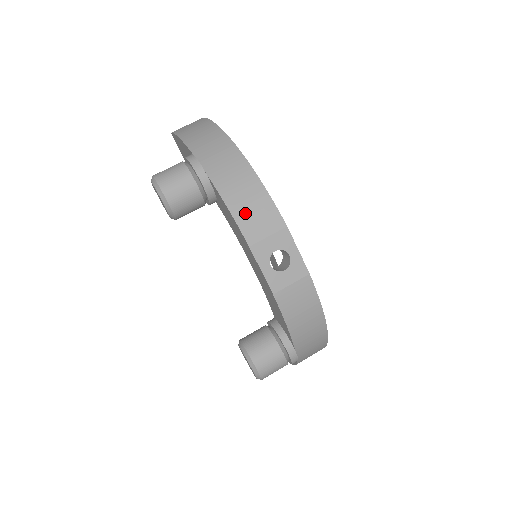
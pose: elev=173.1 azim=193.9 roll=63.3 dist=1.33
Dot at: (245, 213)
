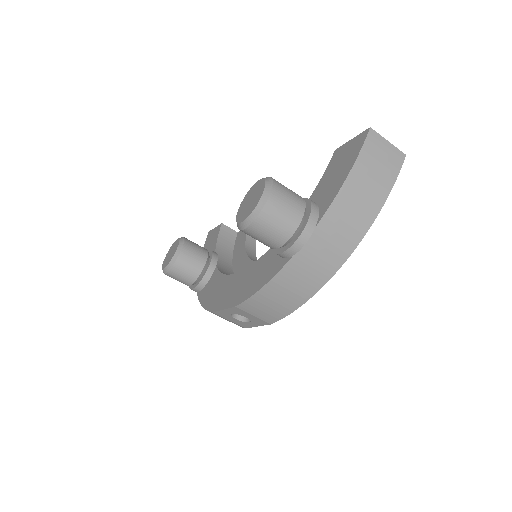
Dot at: (264, 301)
